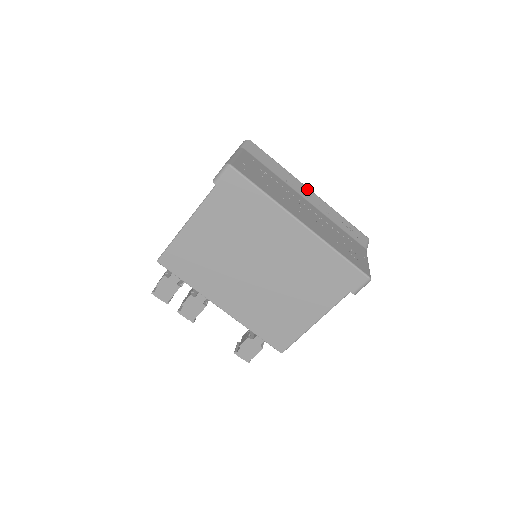
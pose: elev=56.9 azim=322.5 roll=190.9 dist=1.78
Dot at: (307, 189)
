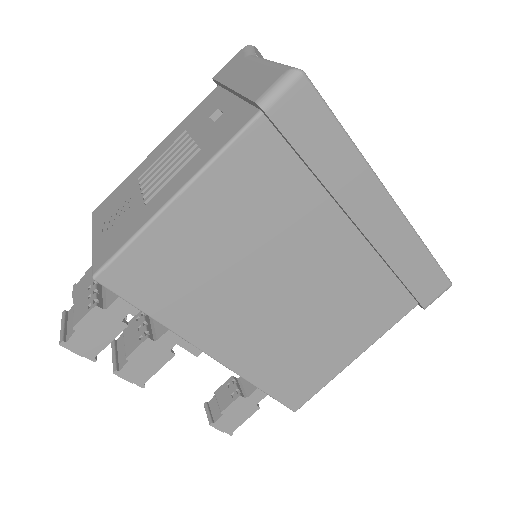
Dot at: occluded
